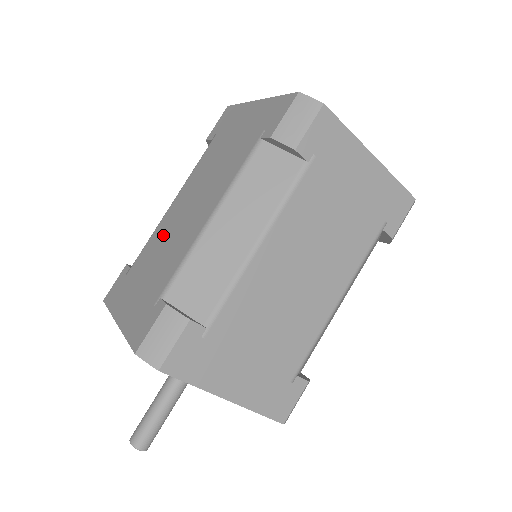
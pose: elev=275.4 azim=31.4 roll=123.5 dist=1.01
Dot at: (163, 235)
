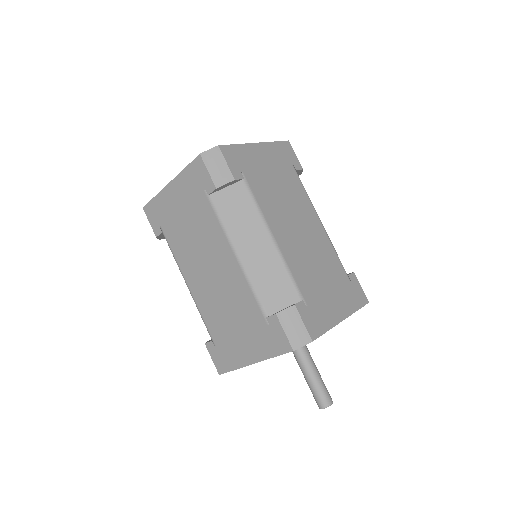
Dot at: (211, 301)
